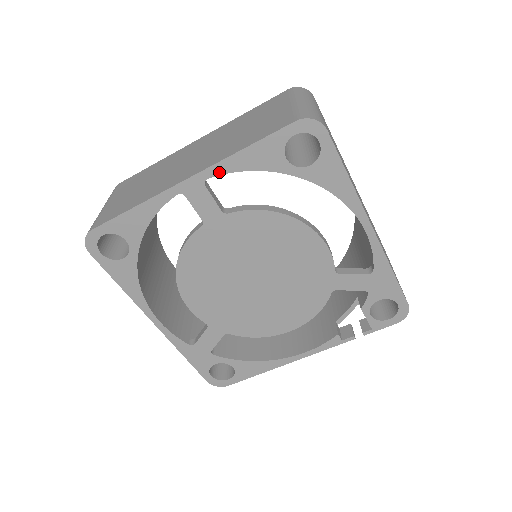
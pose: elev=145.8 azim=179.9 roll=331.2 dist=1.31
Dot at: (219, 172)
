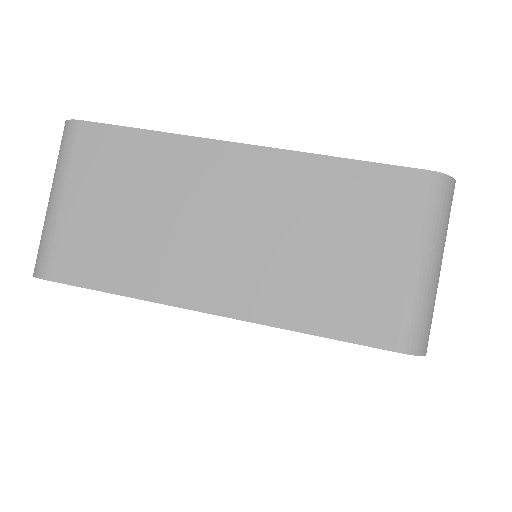
Dot at: occluded
